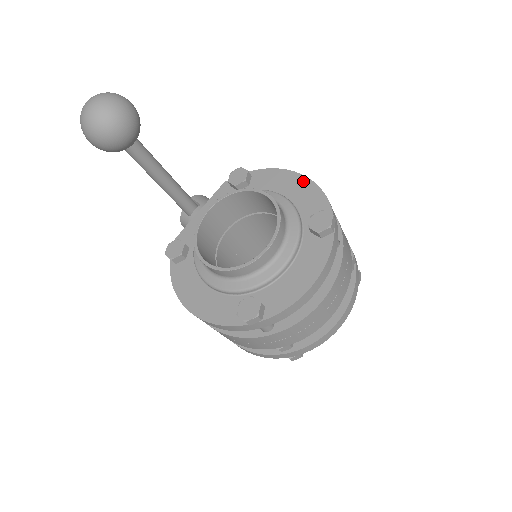
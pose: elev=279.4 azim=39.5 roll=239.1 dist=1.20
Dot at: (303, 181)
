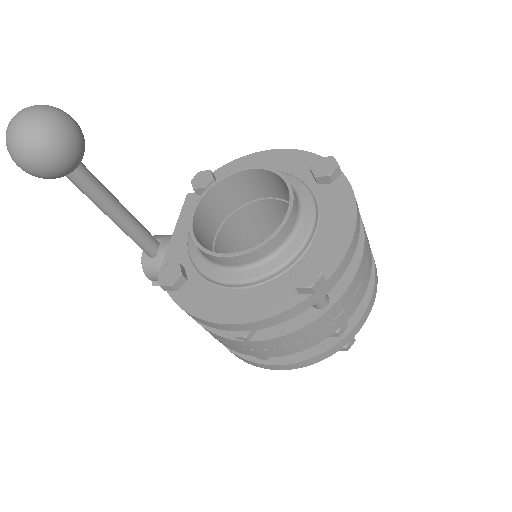
Dot at: (276, 153)
